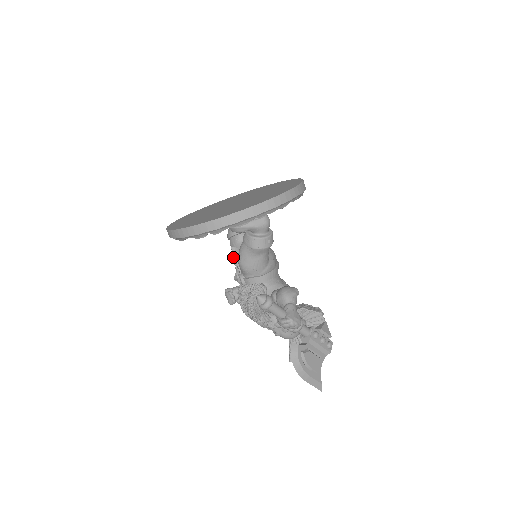
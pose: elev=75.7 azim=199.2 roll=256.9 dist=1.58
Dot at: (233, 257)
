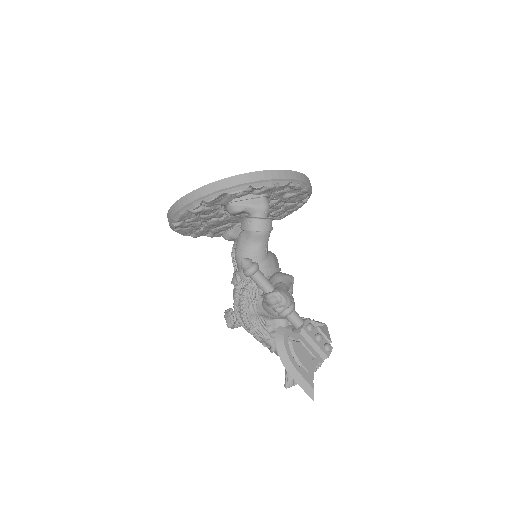
Dot at: (231, 254)
